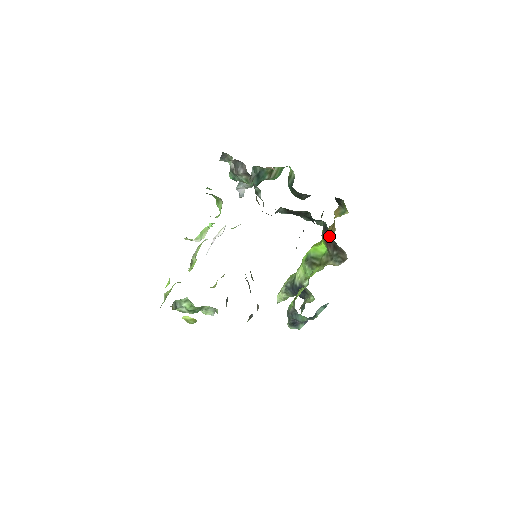
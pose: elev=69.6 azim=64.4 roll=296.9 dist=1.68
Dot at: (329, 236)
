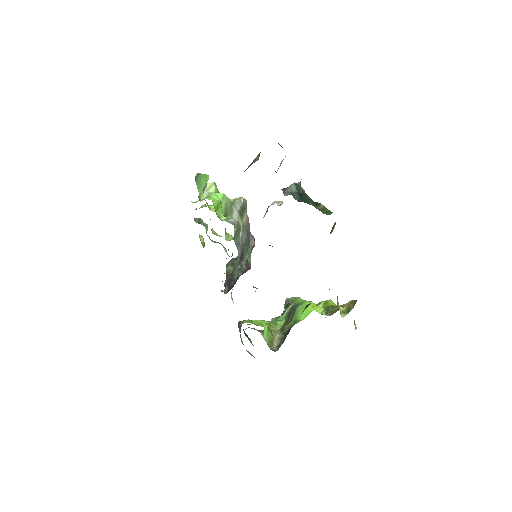
Dot at: occluded
